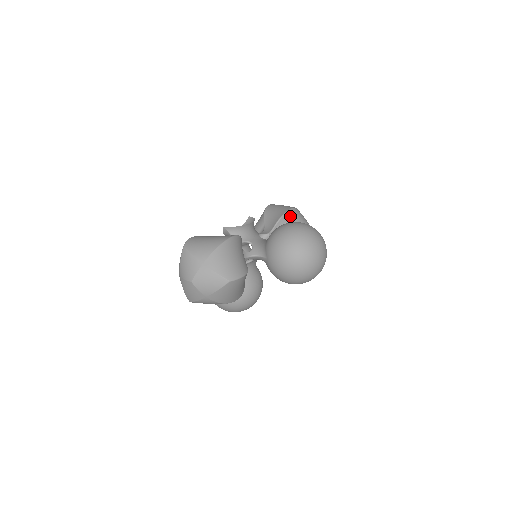
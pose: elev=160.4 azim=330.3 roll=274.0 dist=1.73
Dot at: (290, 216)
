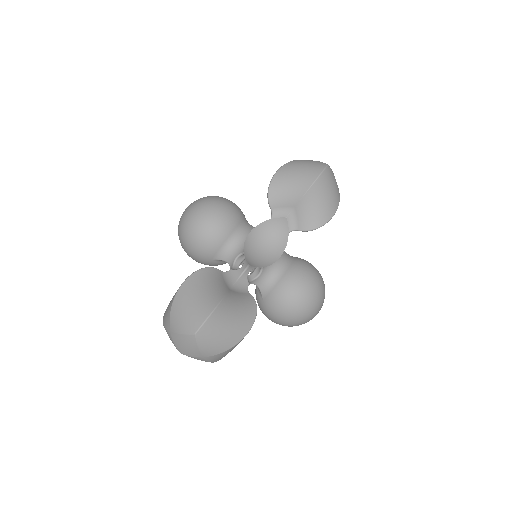
Dot at: occluded
